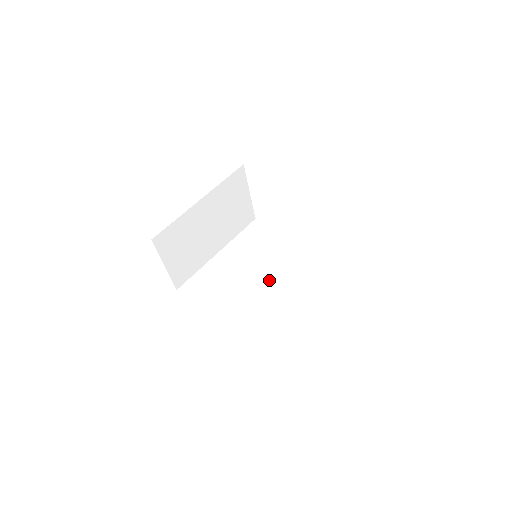
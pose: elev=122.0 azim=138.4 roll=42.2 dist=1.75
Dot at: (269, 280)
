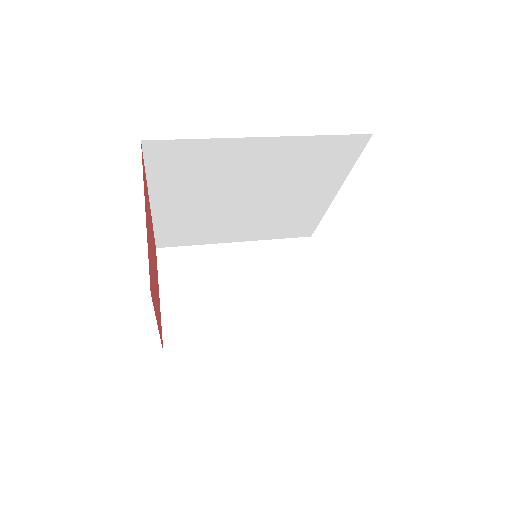
Dot at: occluded
